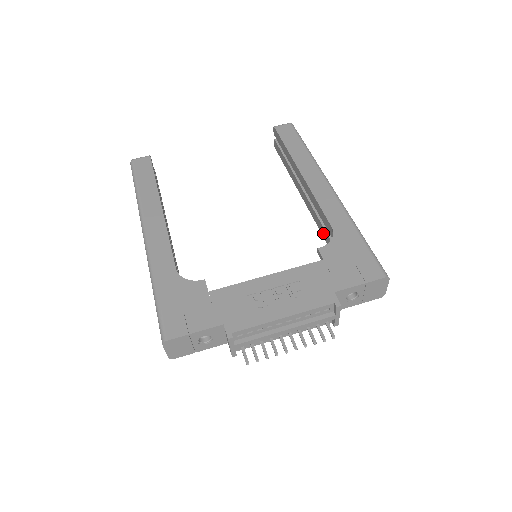
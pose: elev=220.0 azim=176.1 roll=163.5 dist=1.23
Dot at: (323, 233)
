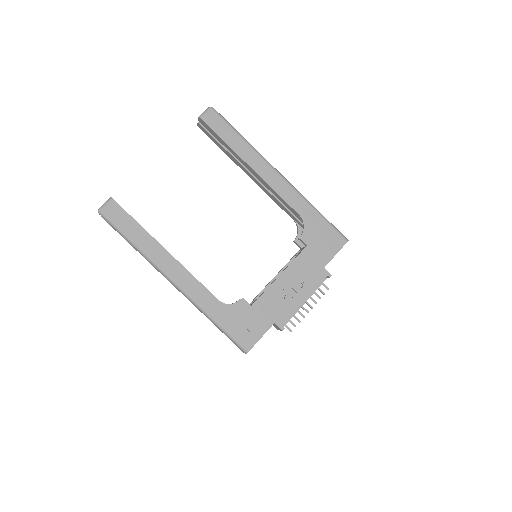
Dot at: (284, 210)
